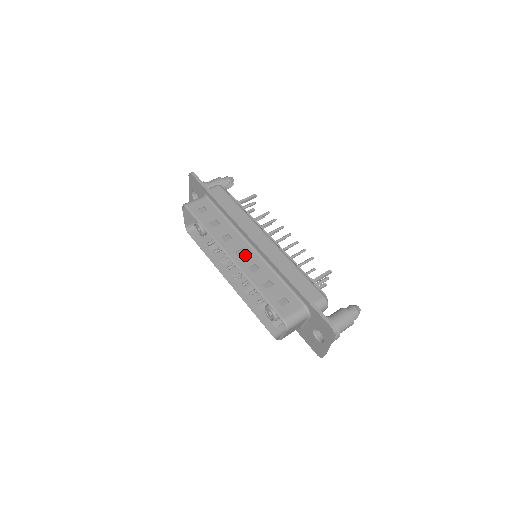
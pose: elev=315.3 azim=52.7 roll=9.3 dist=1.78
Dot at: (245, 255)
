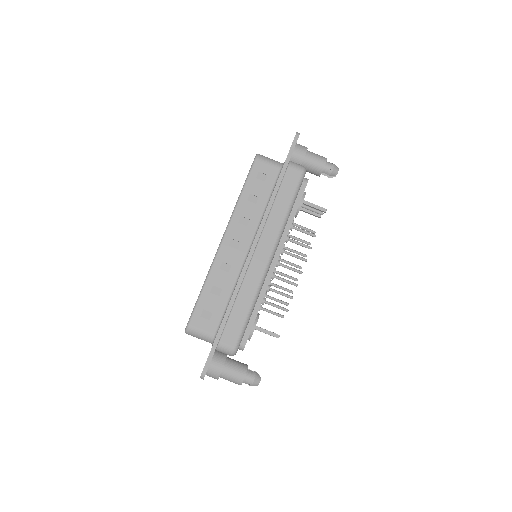
Dot at: (235, 250)
